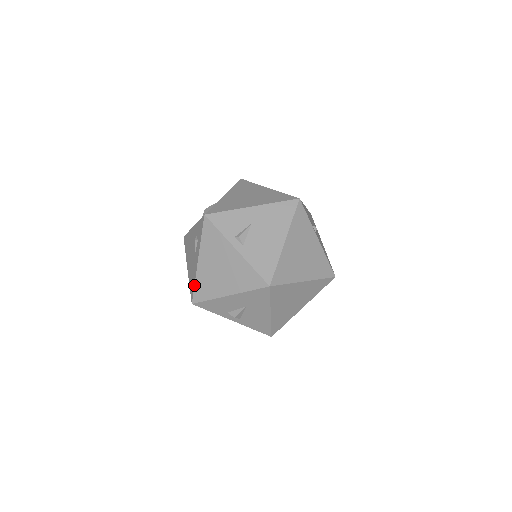
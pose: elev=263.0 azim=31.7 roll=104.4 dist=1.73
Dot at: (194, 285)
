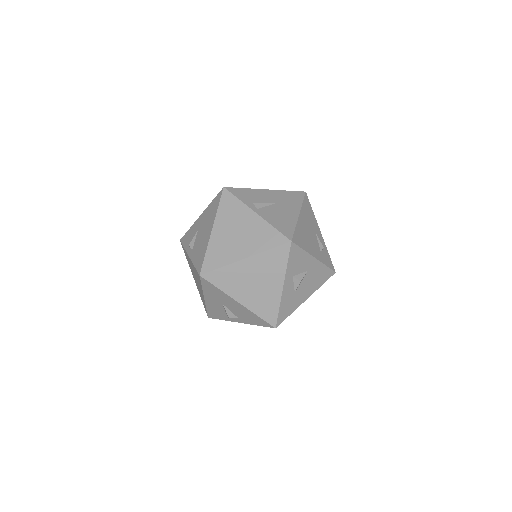
Dot at: (202, 301)
